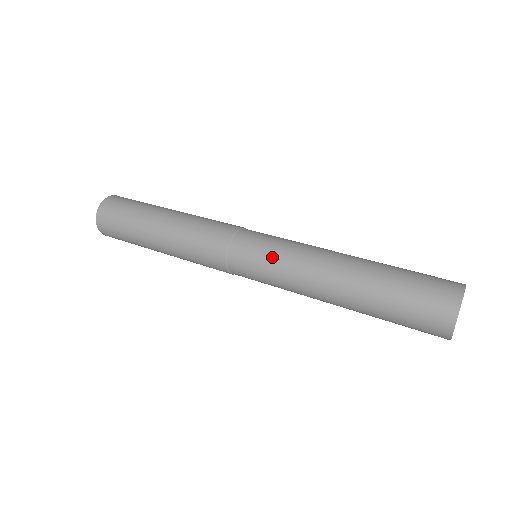
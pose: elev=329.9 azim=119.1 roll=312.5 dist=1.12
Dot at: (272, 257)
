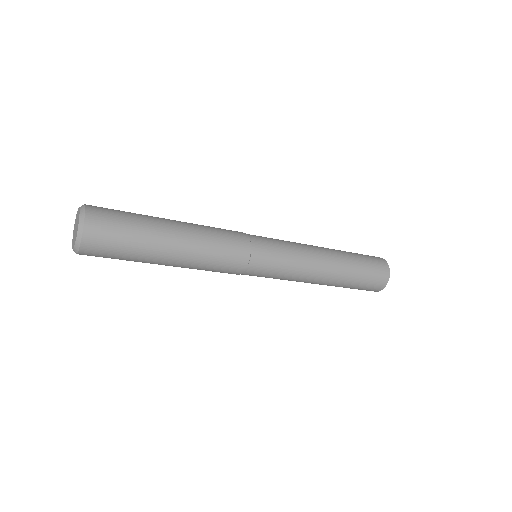
Dot at: (281, 240)
